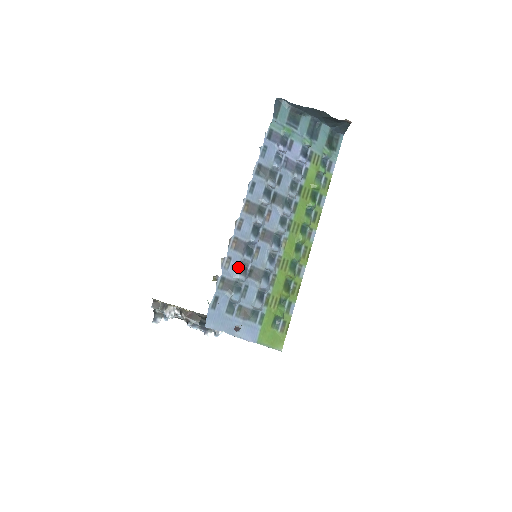
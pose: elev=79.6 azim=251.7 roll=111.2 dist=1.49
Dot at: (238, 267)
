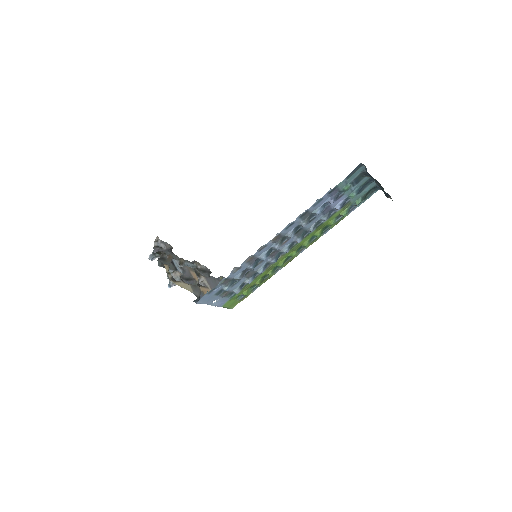
Dot at: (241, 272)
